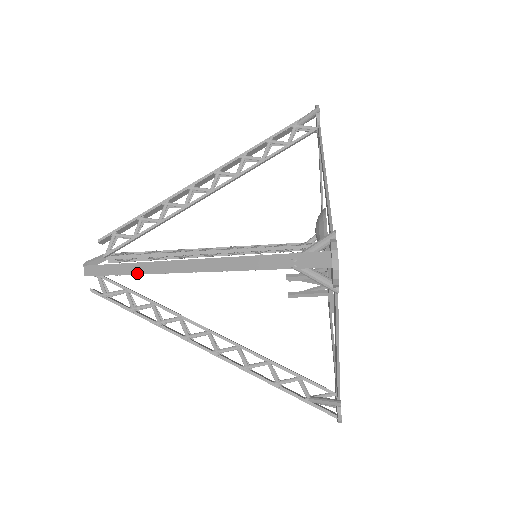
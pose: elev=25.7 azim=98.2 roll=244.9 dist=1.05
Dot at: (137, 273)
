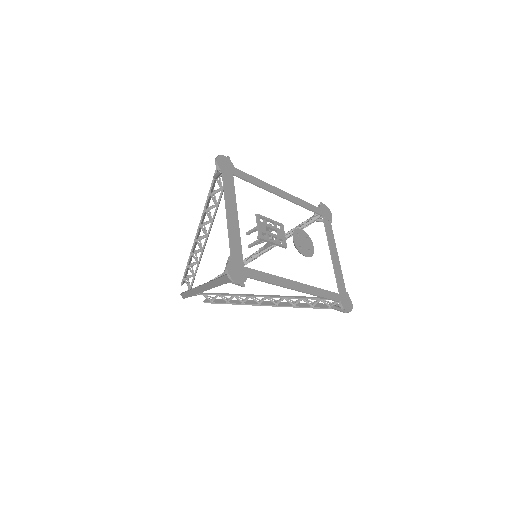
Dot at: (190, 254)
